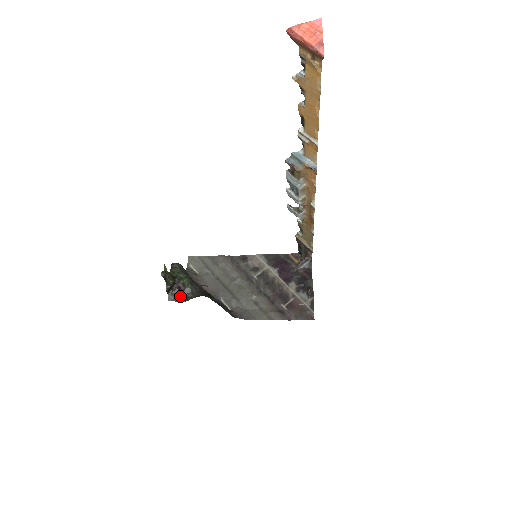
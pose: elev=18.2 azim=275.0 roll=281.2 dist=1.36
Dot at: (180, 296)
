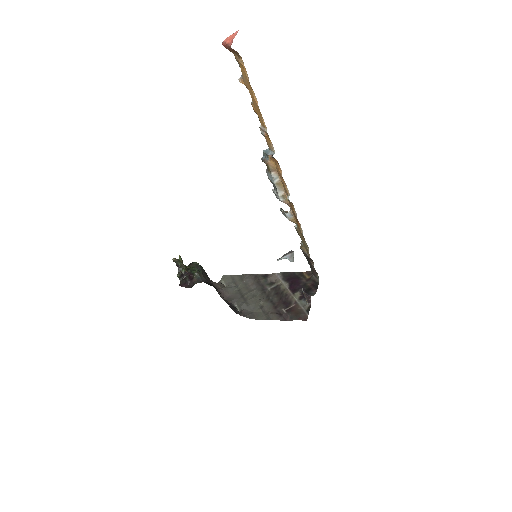
Dot at: (189, 283)
